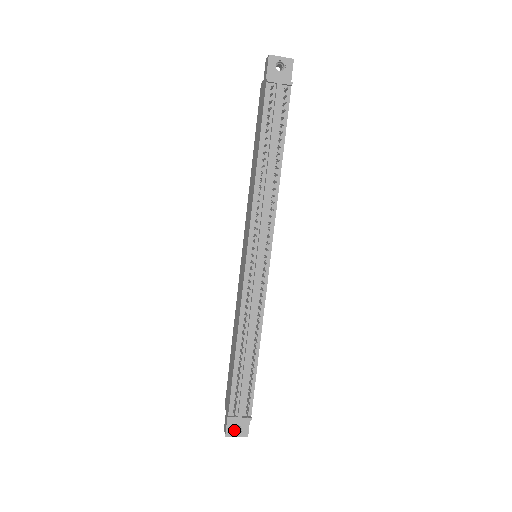
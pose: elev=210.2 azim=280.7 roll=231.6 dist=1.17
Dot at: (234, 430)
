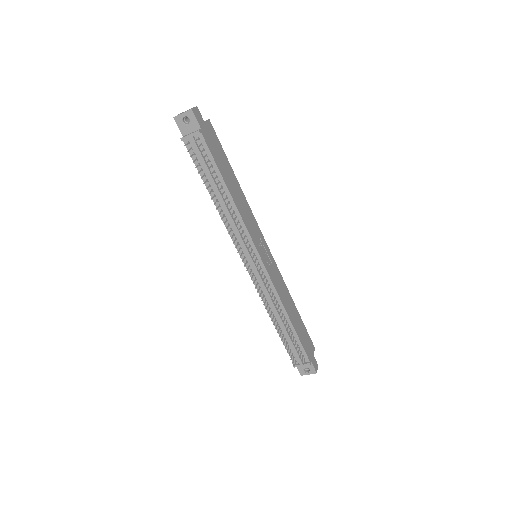
Dot at: (306, 370)
